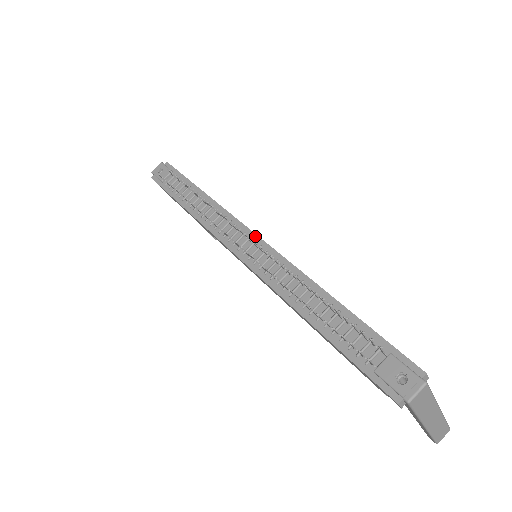
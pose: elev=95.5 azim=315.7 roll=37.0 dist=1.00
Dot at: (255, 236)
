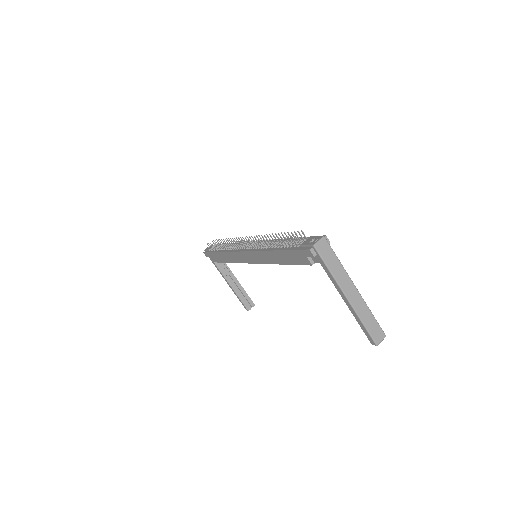
Dot at: occluded
